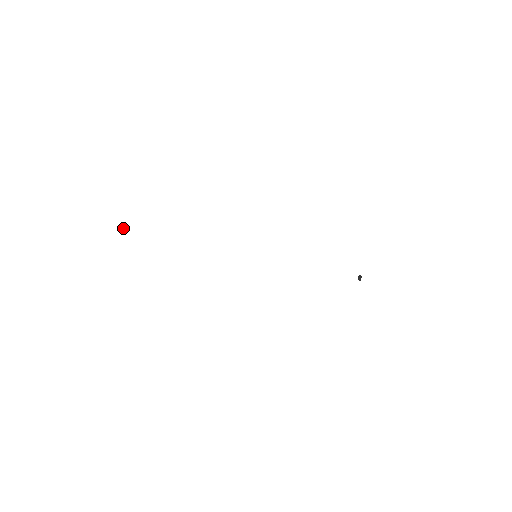
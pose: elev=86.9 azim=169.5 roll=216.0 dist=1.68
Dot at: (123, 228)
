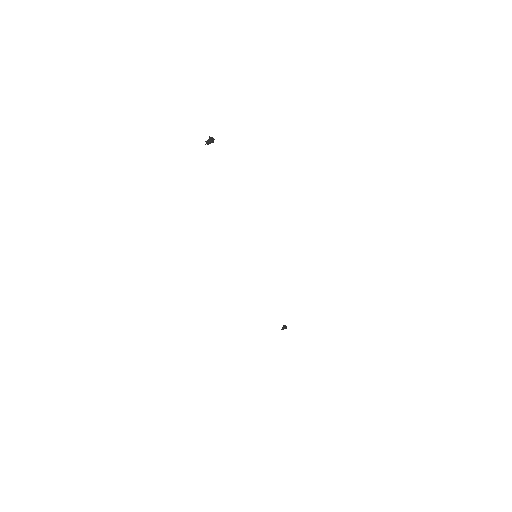
Dot at: (209, 138)
